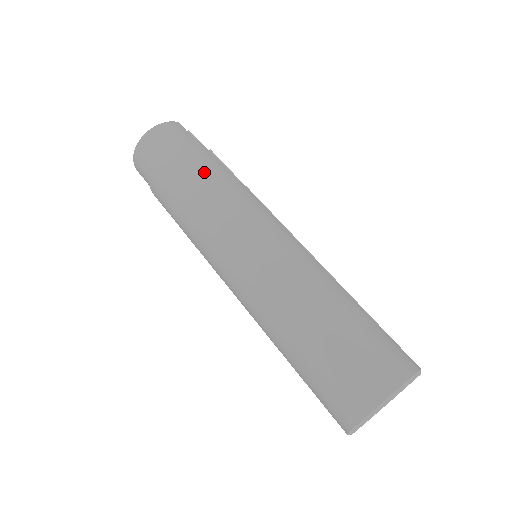
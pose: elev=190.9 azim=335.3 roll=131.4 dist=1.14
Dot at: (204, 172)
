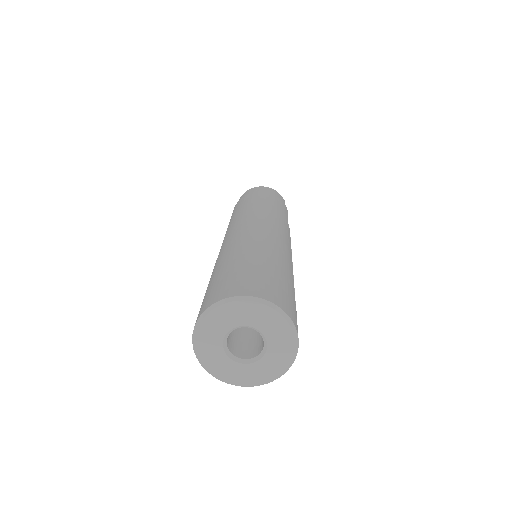
Dot at: (274, 204)
